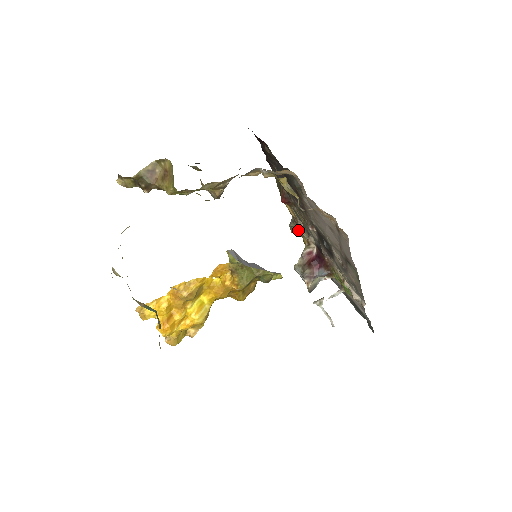
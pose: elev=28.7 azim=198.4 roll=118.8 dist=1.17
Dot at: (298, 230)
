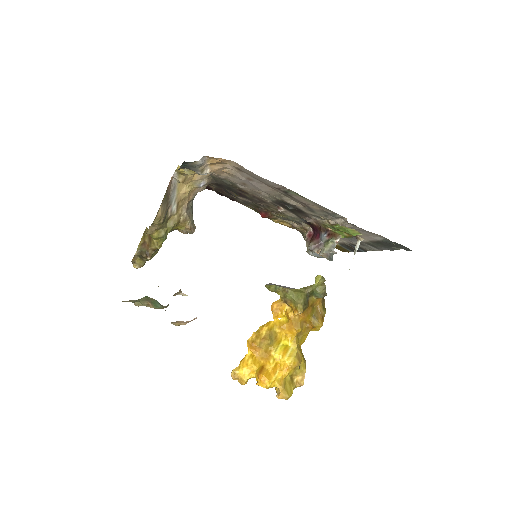
Dot at: occluded
